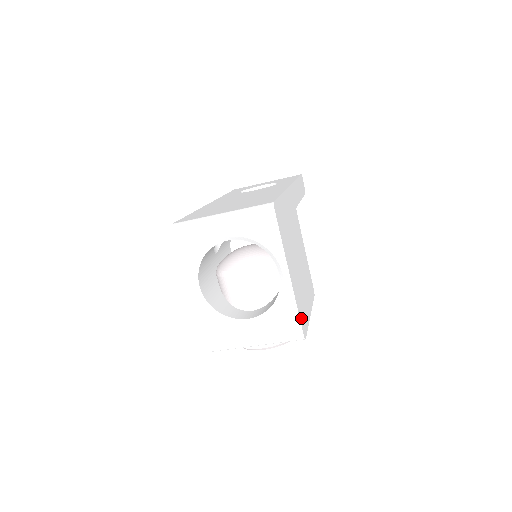
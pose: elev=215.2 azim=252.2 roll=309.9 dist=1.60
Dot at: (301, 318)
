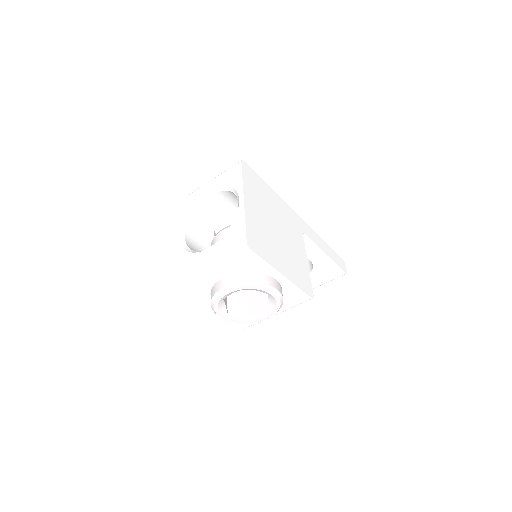
Dot at: (250, 235)
